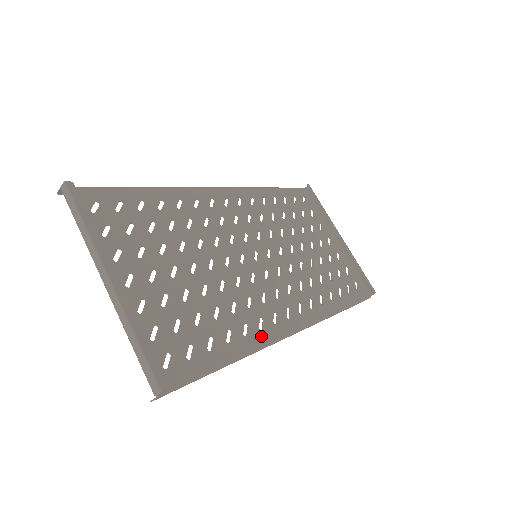
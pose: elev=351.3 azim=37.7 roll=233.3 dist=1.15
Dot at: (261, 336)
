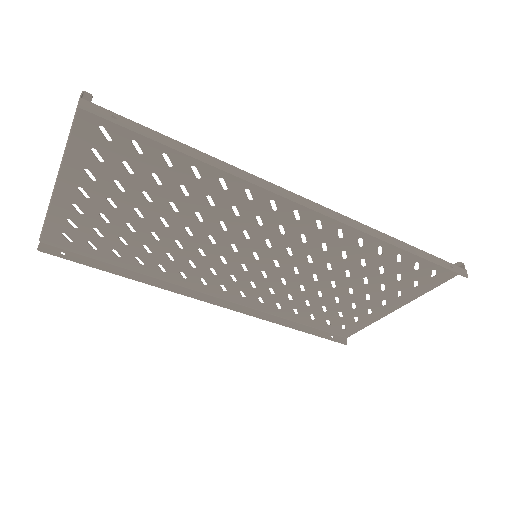
Dot at: (246, 182)
